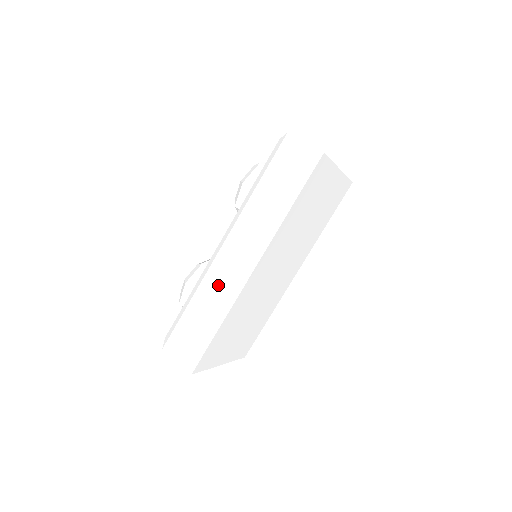
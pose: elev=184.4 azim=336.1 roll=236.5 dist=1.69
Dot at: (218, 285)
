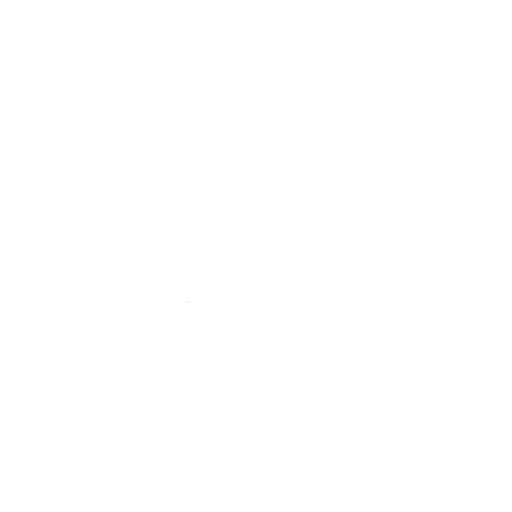
Dot at: (203, 302)
